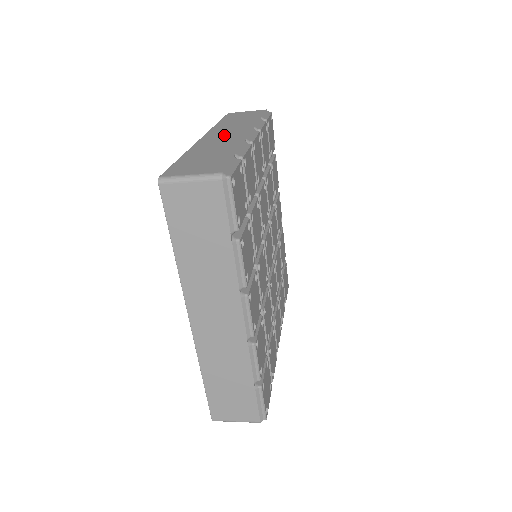
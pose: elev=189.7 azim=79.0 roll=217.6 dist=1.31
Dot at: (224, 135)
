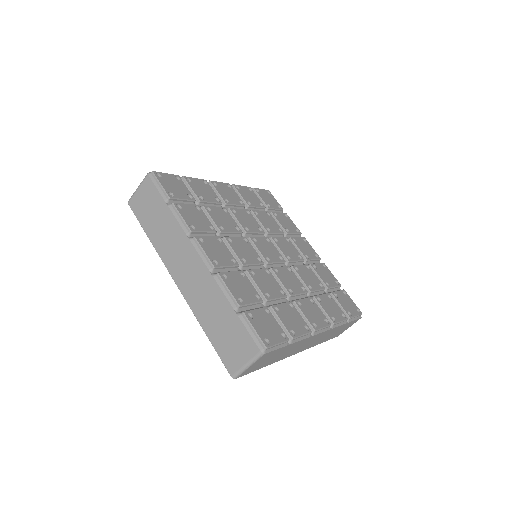
Dot at: occluded
